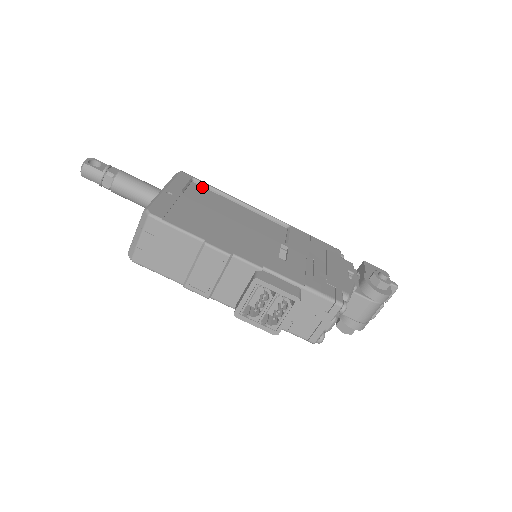
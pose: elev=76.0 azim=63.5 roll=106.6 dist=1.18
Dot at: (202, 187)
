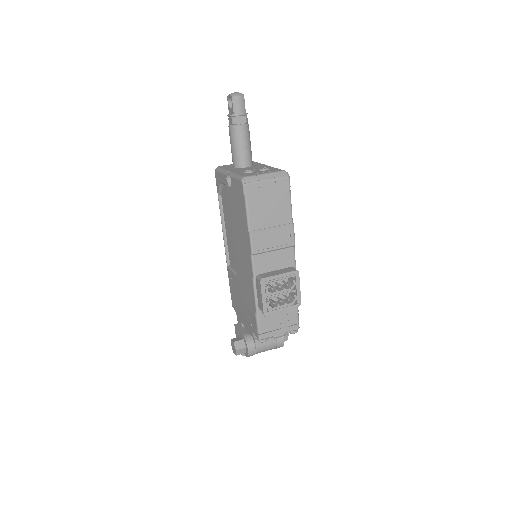
Dot at: occluded
